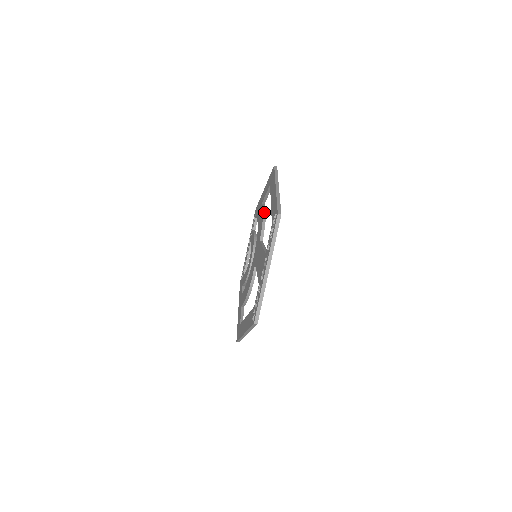
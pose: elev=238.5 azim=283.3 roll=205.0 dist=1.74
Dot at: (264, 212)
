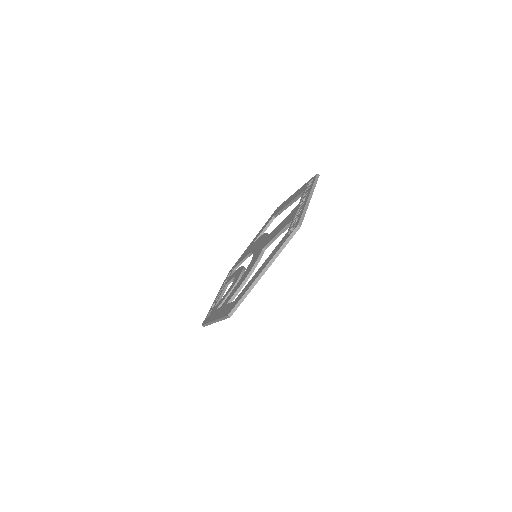
Dot at: occluded
